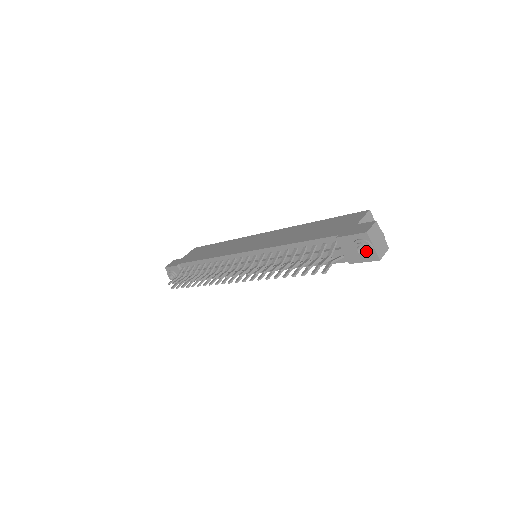
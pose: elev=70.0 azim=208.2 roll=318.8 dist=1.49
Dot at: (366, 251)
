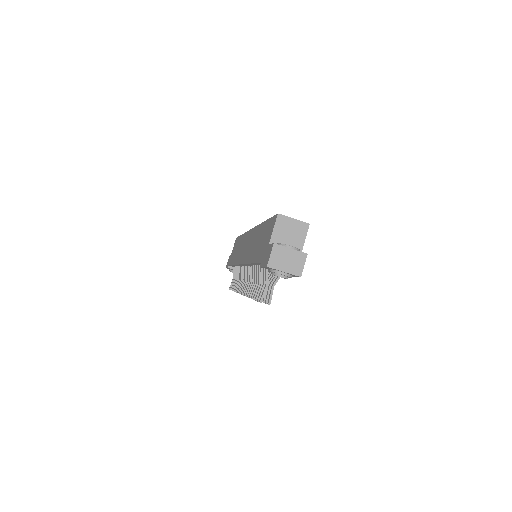
Dot at: occluded
